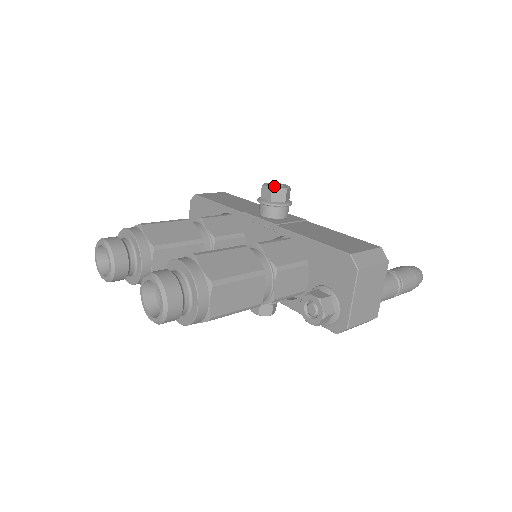
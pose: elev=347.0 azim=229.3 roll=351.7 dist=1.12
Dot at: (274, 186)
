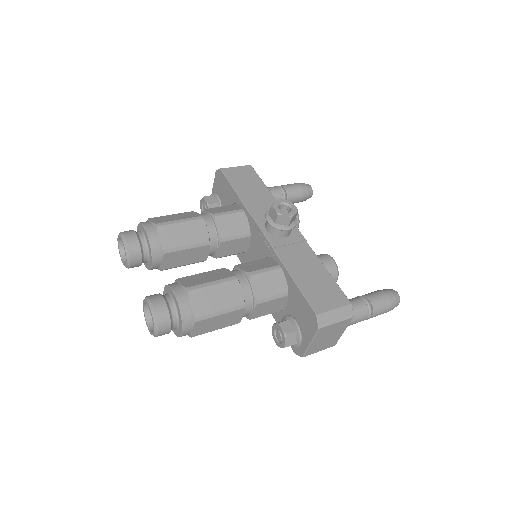
Dot at: (281, 211)
